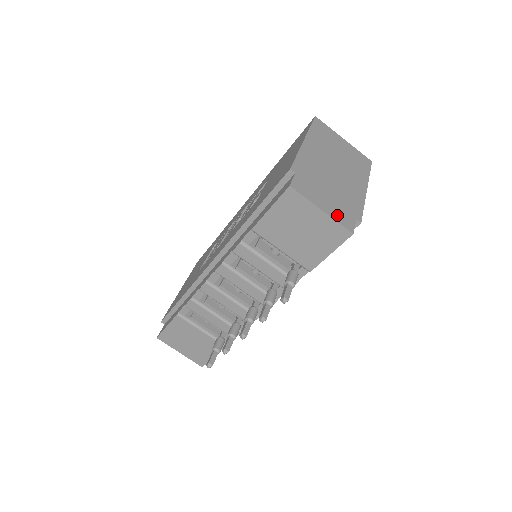
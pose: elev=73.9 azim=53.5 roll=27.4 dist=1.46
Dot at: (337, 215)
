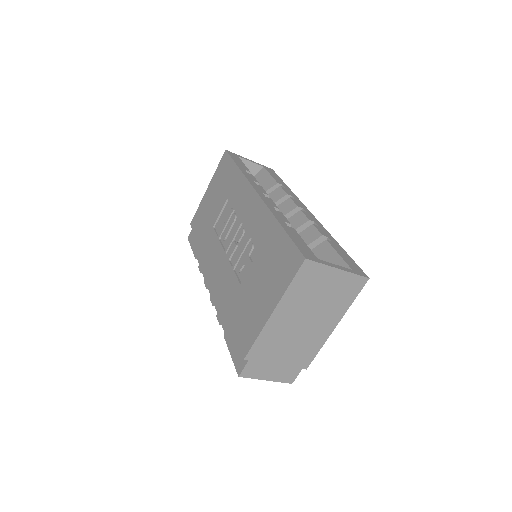
Dot at: (281, 376)
